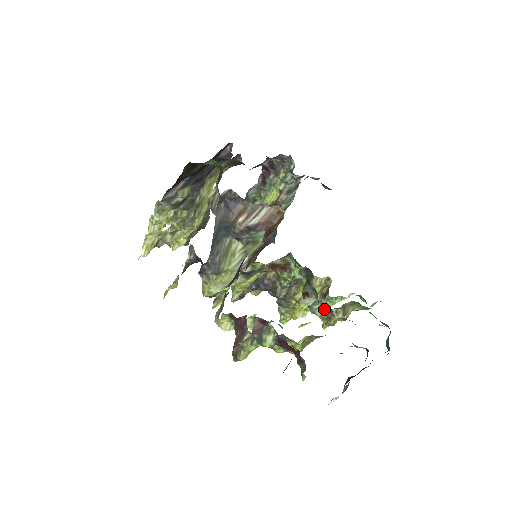
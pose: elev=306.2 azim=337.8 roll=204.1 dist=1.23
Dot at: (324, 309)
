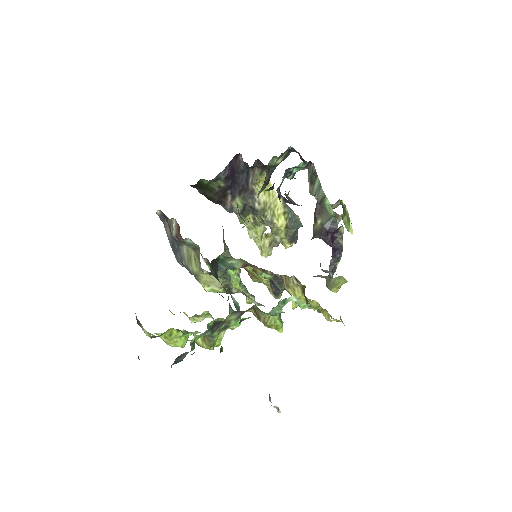
Dot at: occluded
